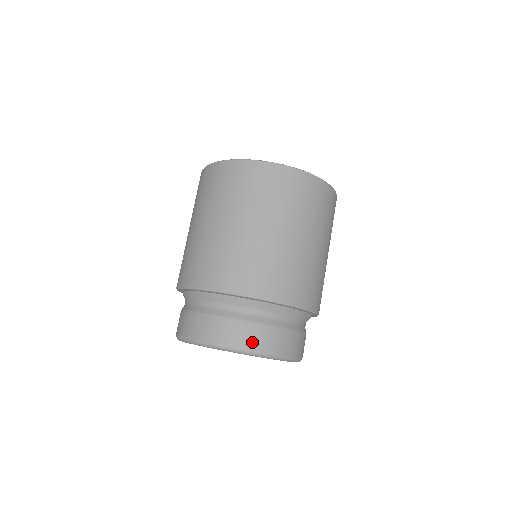
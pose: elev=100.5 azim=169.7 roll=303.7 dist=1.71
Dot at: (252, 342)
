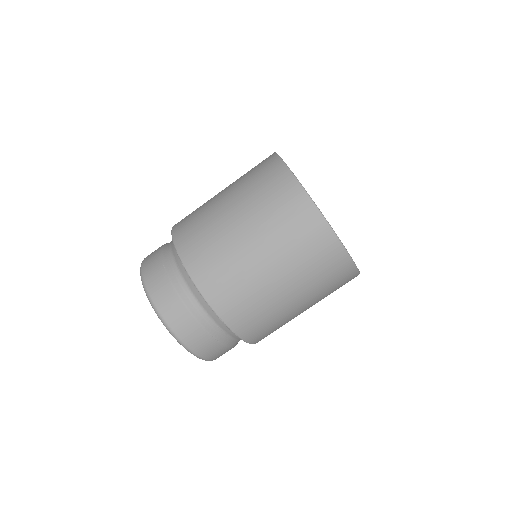
Dot at: (157, 293)
